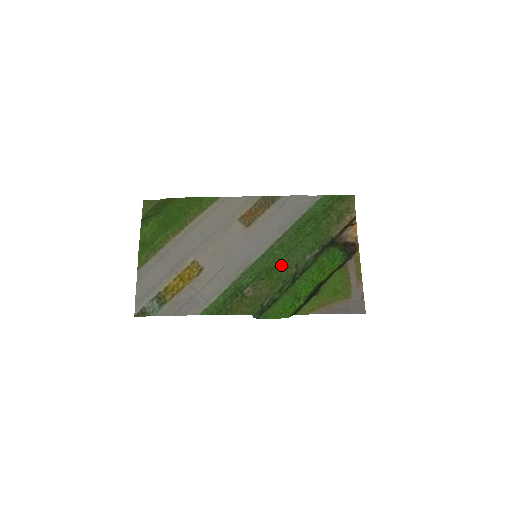
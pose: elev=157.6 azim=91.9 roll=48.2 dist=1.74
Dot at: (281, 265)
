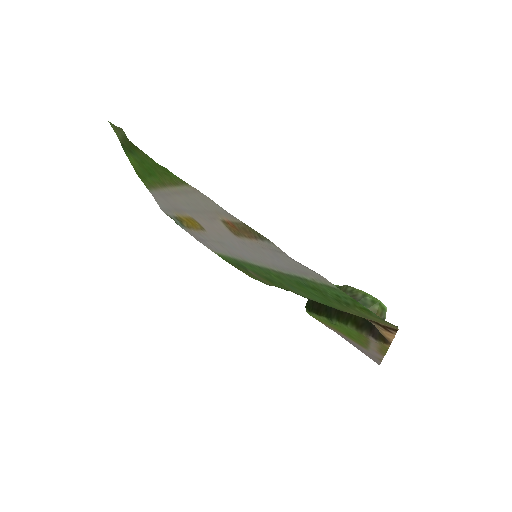
Dot at: (282, 285)
